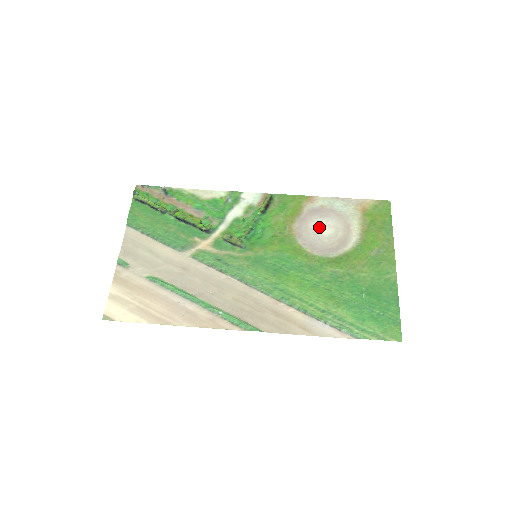
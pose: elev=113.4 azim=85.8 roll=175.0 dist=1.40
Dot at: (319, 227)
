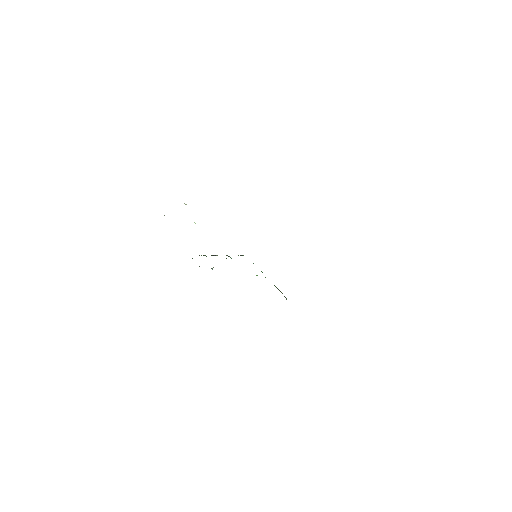
Dot at: occluded
